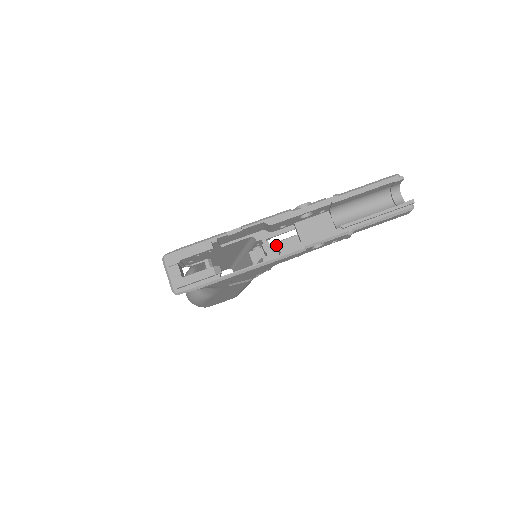
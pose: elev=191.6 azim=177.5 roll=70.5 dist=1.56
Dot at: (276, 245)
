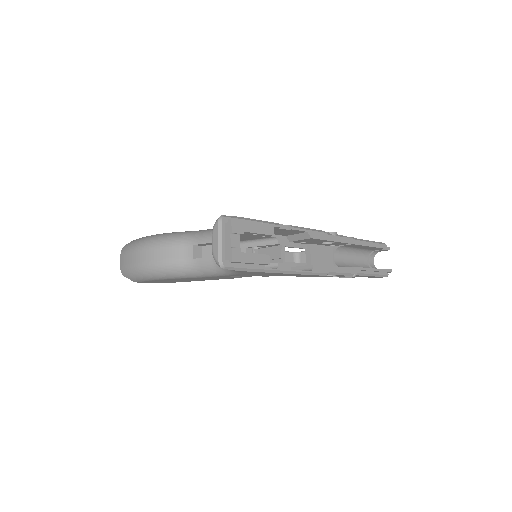
Dot at: occluded
